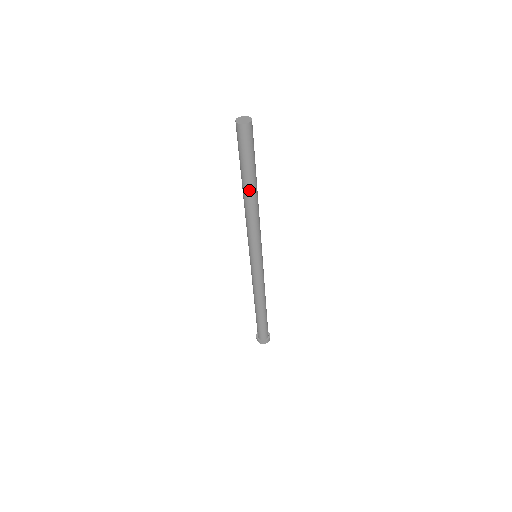
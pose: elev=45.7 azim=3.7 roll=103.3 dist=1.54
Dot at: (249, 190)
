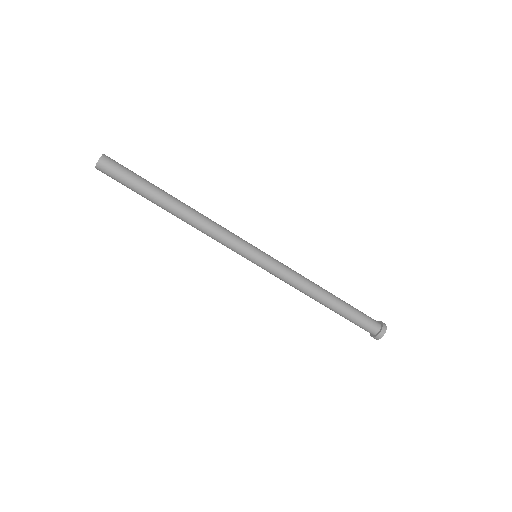
Dot at: (170, 201)
